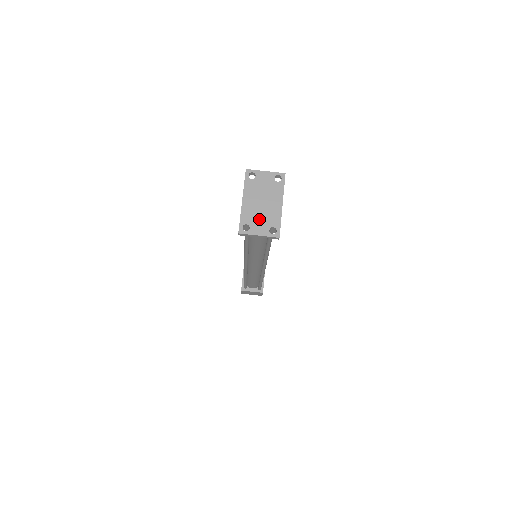
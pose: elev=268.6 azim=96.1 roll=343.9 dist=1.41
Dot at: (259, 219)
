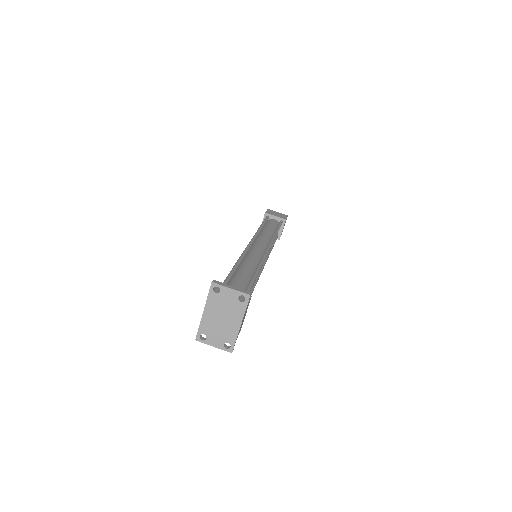
Dot at: (216, 332)
